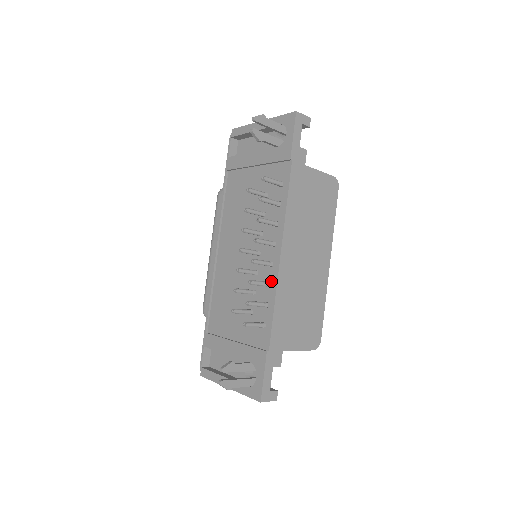
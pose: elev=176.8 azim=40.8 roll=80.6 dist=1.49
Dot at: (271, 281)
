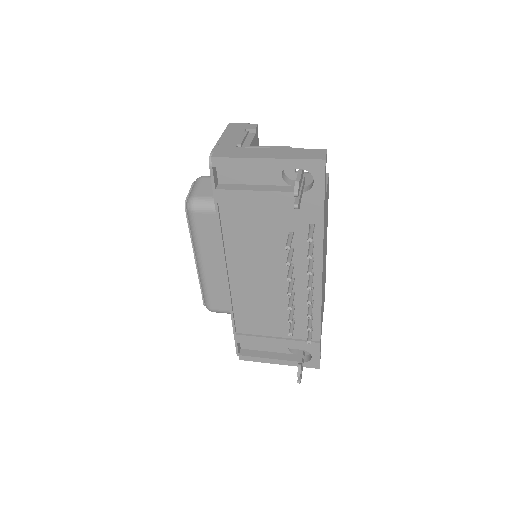
Dot at: (314, 300)
